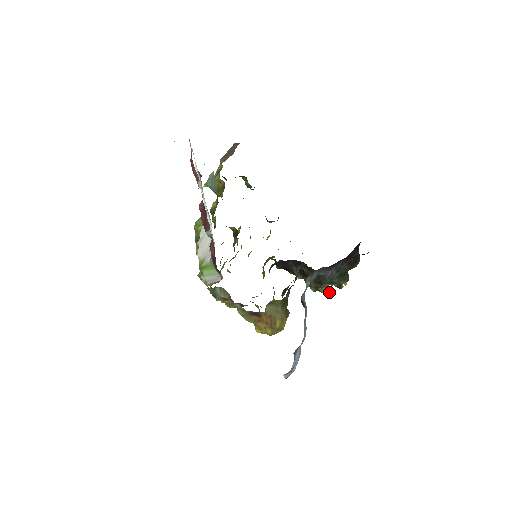
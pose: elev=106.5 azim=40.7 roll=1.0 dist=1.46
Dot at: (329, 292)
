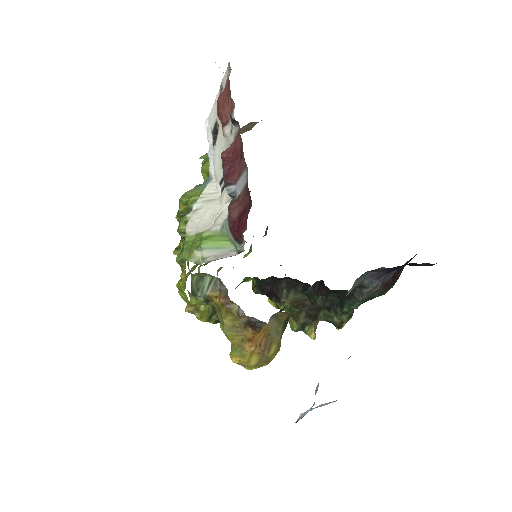
Dot at: (315, 335)
